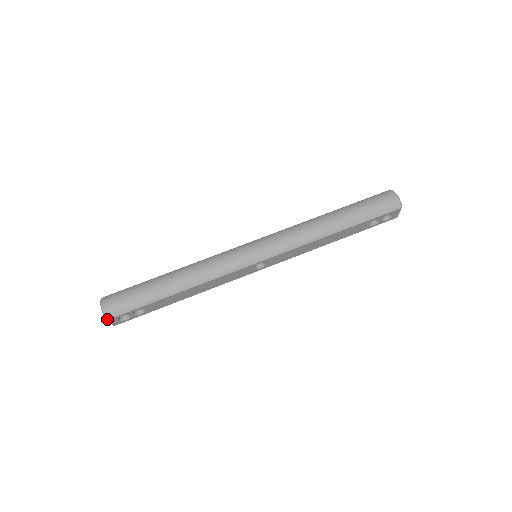
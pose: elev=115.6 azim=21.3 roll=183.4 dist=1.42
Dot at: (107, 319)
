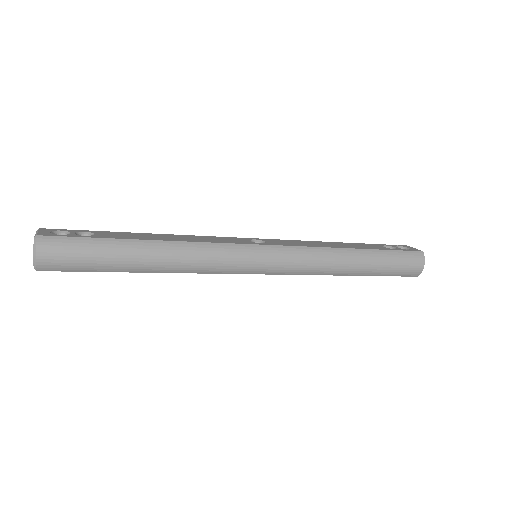
Dot at: (37, 270)
